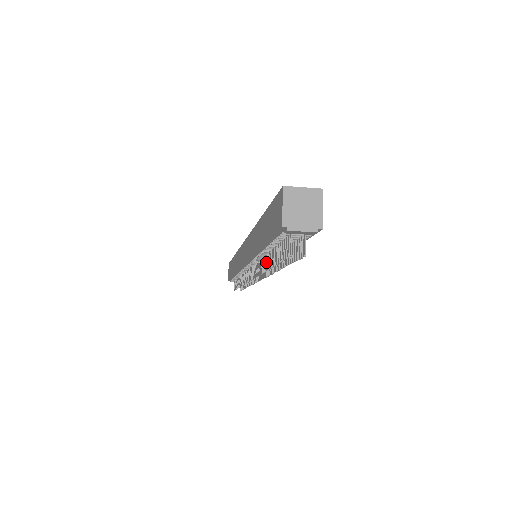
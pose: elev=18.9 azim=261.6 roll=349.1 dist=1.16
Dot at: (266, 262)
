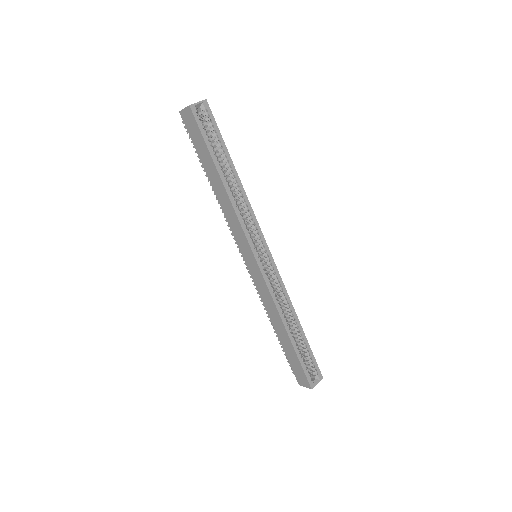
Dot at: occluded
